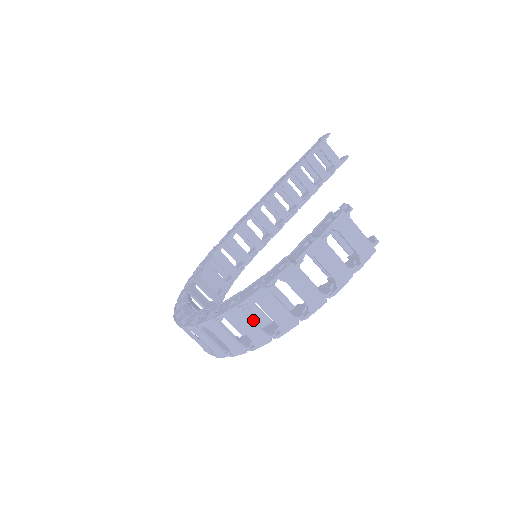
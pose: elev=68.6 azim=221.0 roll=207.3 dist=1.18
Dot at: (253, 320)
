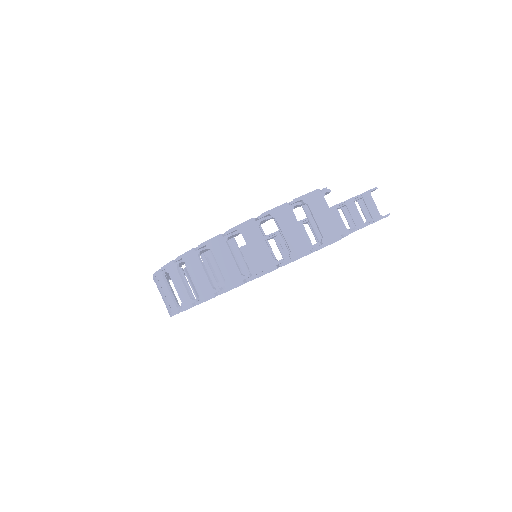
Dot at: (205, 269)
